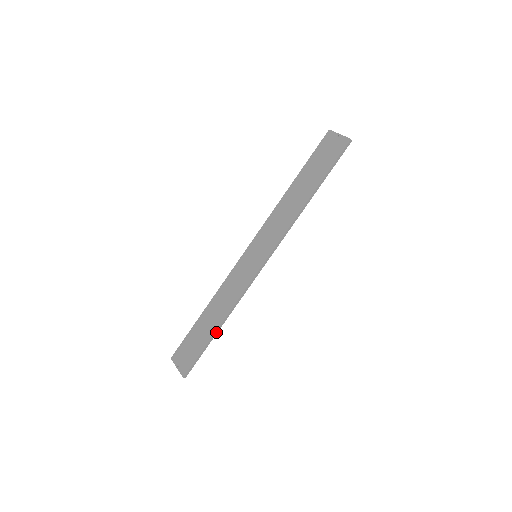
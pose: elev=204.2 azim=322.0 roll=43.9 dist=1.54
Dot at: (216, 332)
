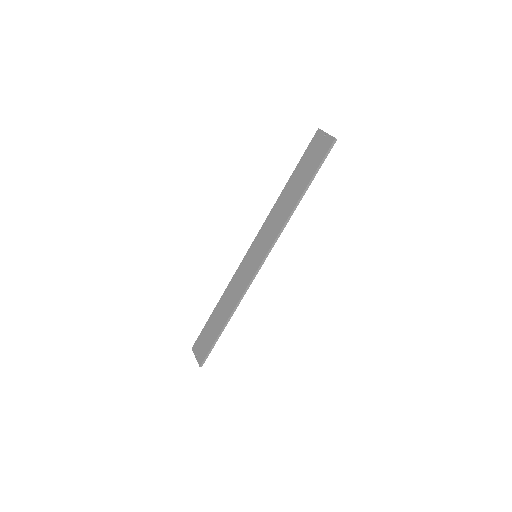
Dot at: (224, 327)
